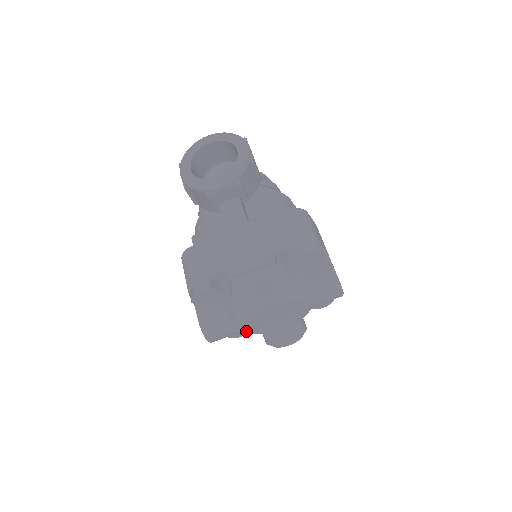
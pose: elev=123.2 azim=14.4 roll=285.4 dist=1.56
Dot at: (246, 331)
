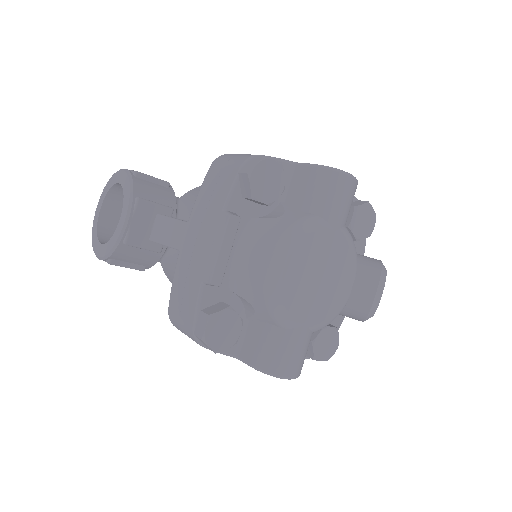
Dot at: (313, 325)
